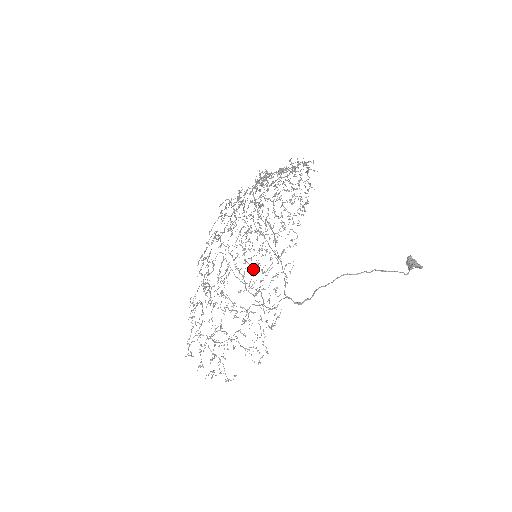
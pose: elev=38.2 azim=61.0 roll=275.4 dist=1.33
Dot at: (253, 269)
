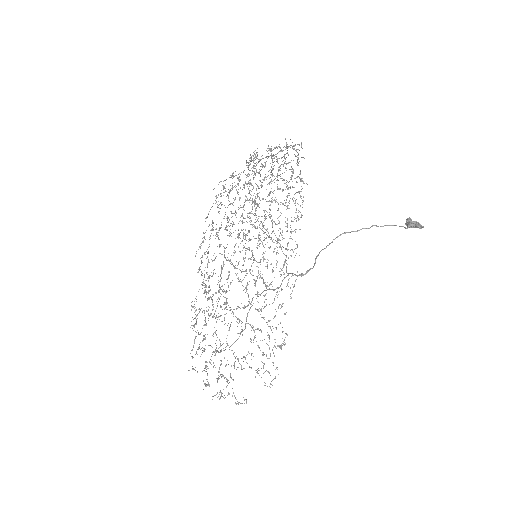
Dot at: occluded
